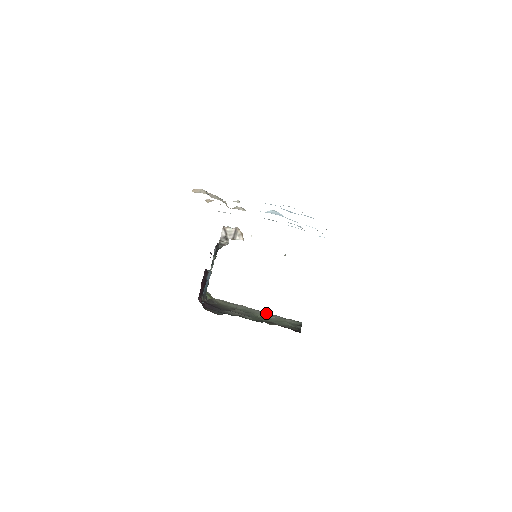
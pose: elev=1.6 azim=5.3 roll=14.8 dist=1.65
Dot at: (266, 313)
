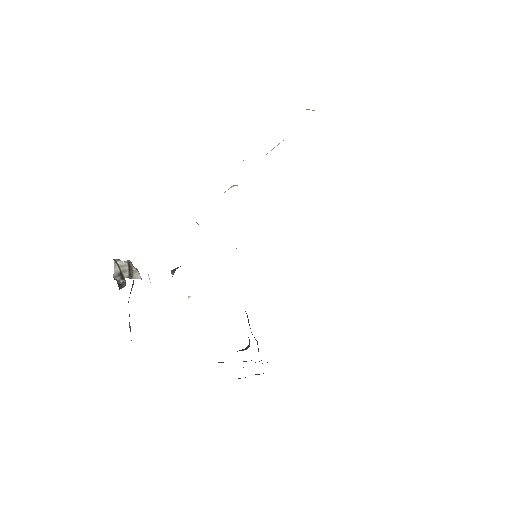
Dot at: occluded
